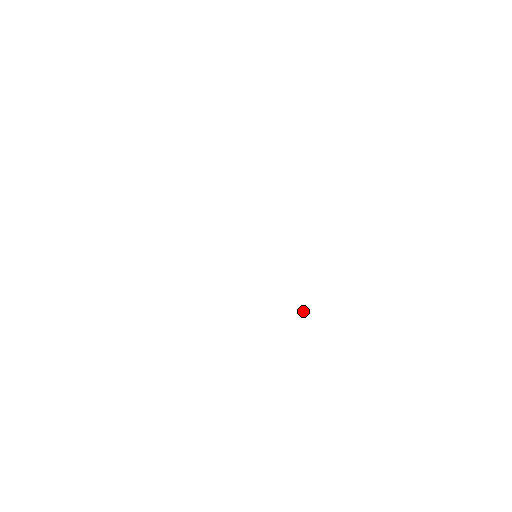
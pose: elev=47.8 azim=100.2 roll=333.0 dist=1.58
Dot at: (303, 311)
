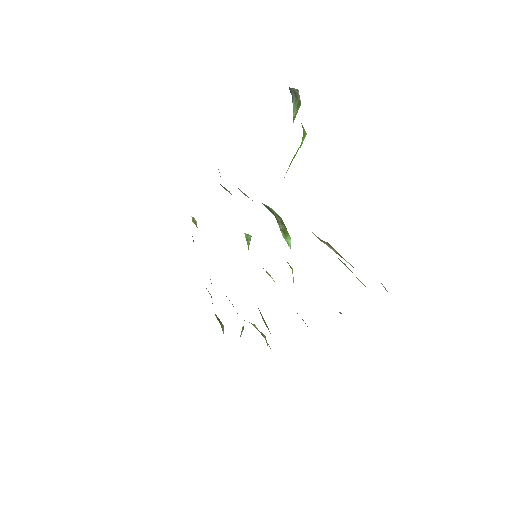
Dot at: occluded
